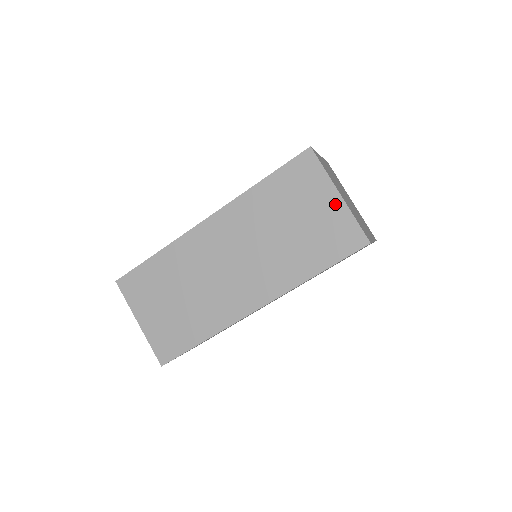
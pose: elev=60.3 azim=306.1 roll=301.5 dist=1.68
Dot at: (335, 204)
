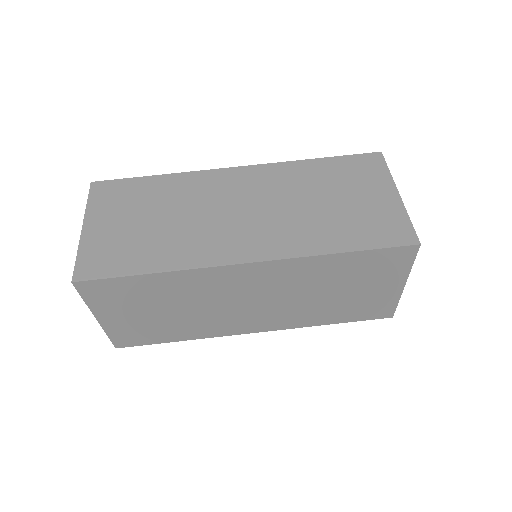
Dot at: (391, 199)
